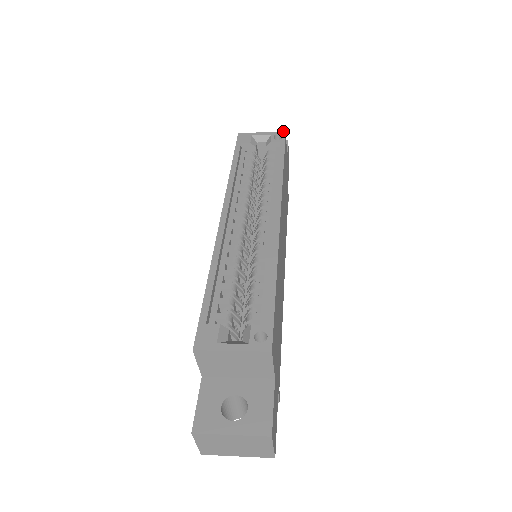
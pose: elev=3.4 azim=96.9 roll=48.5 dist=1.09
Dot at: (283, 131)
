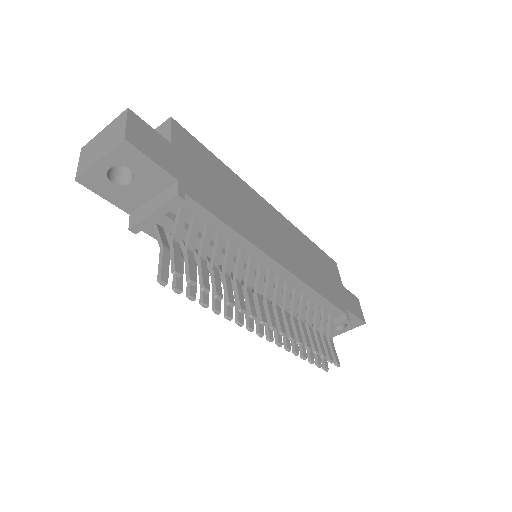
Dot at: occluded
